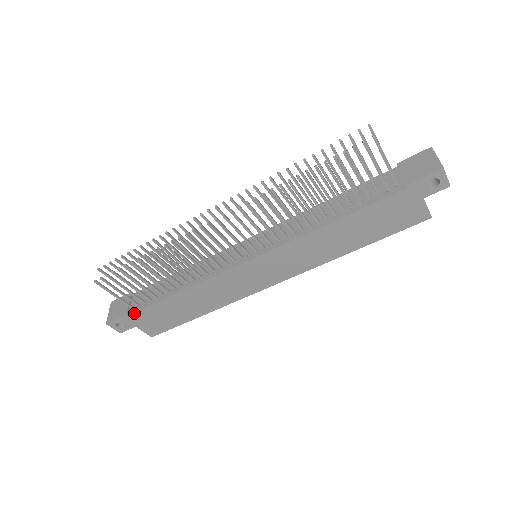
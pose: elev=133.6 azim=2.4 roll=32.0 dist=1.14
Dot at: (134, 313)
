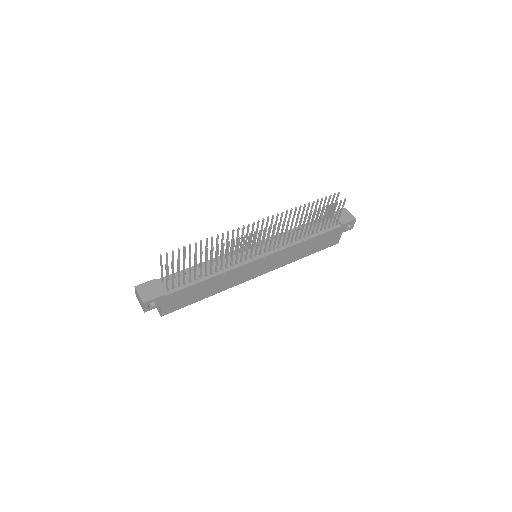
Dot at: (171, 293)
